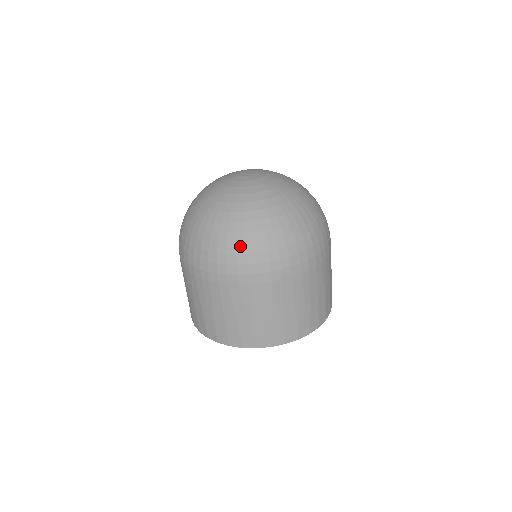
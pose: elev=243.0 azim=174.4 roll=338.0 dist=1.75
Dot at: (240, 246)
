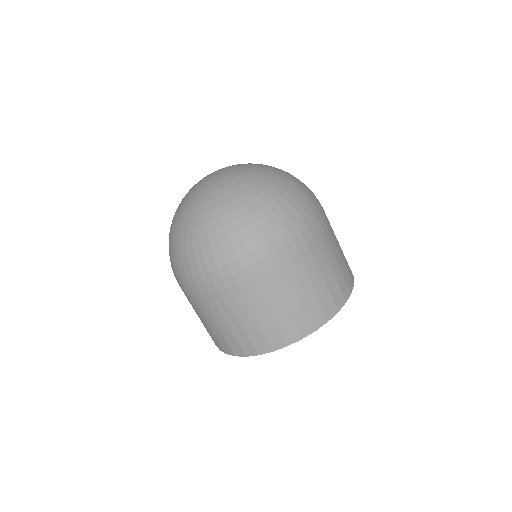
Dot at: (190, 255)
